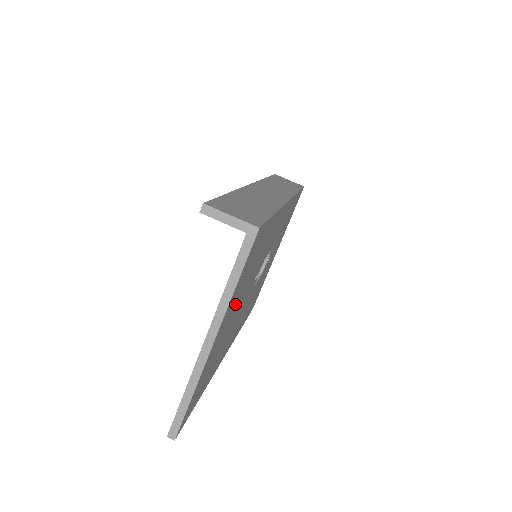
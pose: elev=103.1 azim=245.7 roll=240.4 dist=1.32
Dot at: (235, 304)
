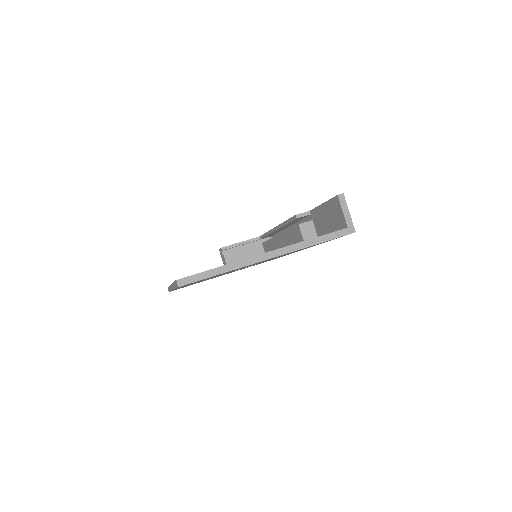
Dot at: occluded
